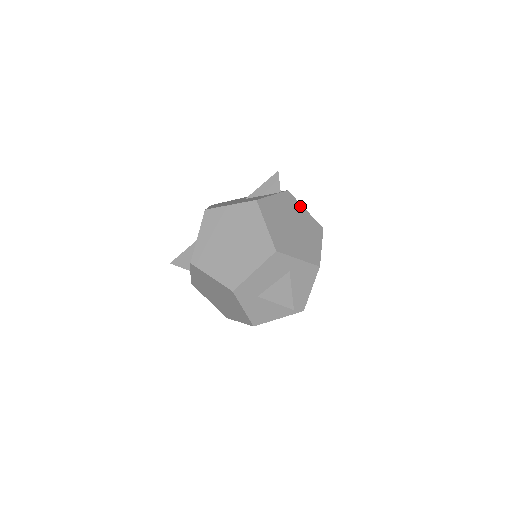
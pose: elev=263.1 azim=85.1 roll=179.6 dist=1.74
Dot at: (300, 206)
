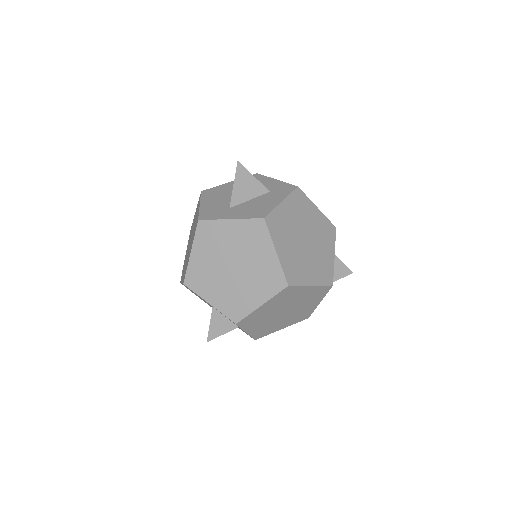
Dot at: occluded
